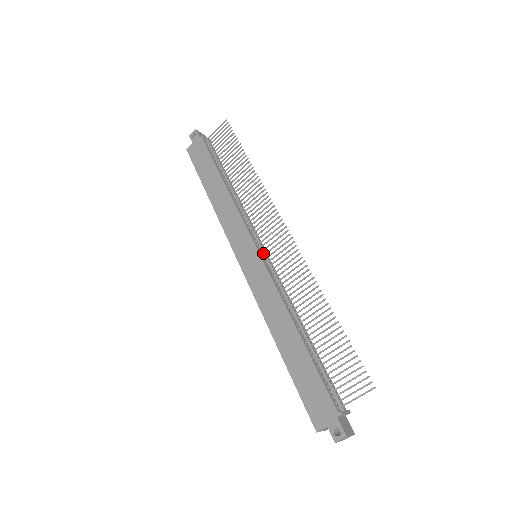
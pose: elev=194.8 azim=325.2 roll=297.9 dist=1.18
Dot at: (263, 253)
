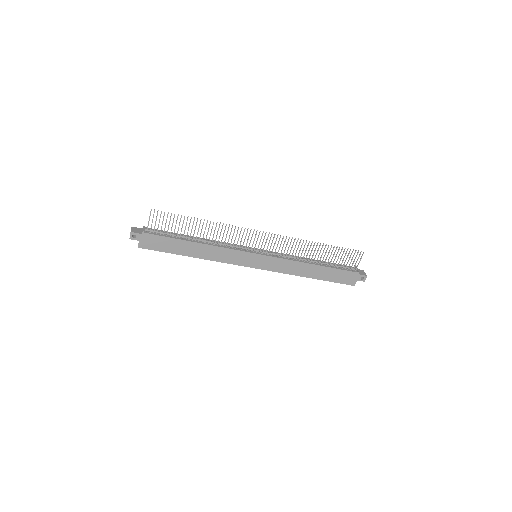
Dot at: (260, 252)
